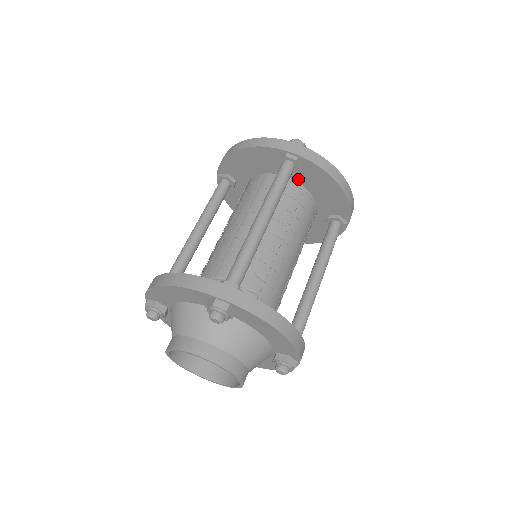
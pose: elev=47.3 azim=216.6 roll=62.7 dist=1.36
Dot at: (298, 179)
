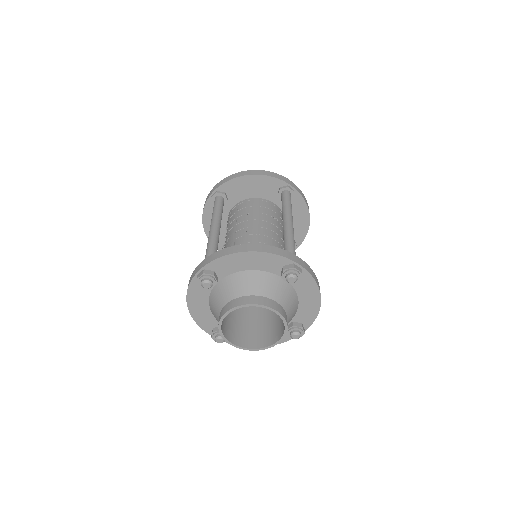
Dot at: (237, 200)
